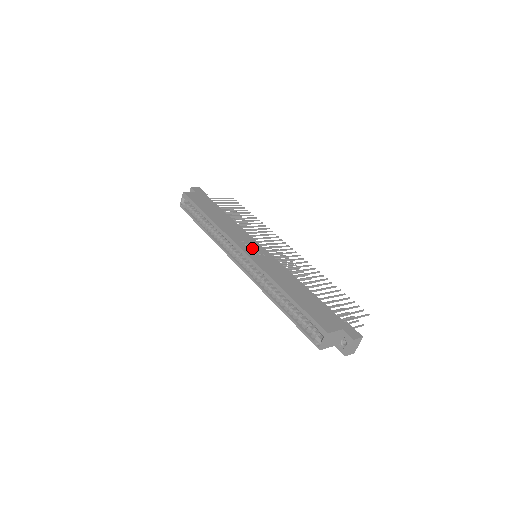
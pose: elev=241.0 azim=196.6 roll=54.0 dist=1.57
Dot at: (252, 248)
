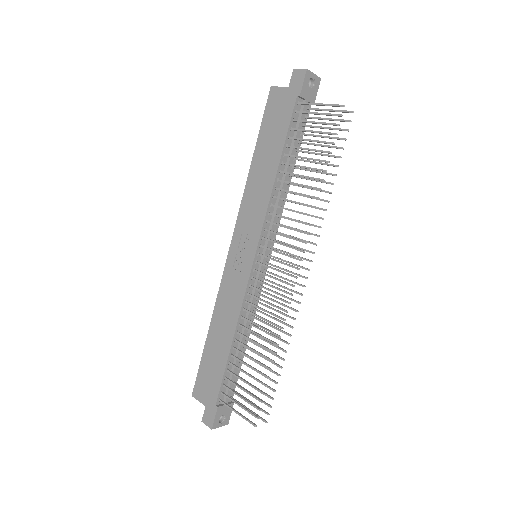
Dot at: (242, 250)
